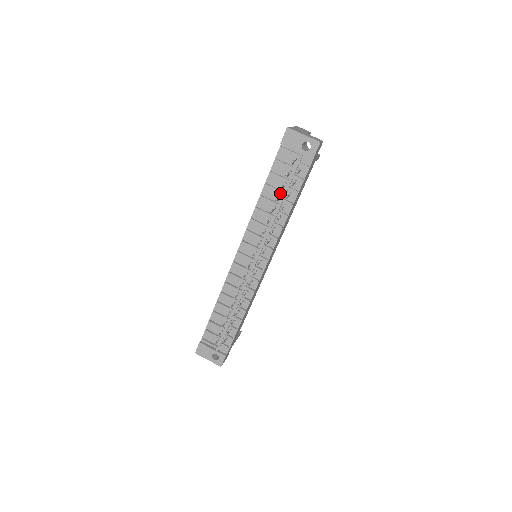
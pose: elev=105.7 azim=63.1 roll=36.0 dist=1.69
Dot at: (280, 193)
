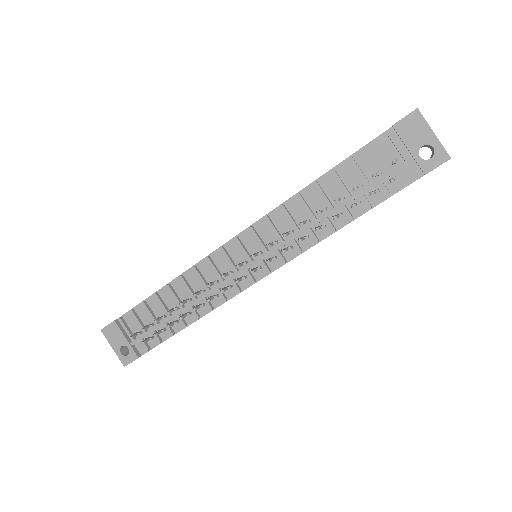
Dot at: (346, 194)
